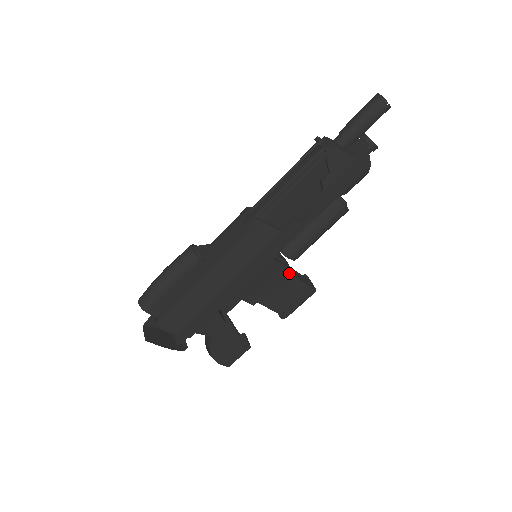
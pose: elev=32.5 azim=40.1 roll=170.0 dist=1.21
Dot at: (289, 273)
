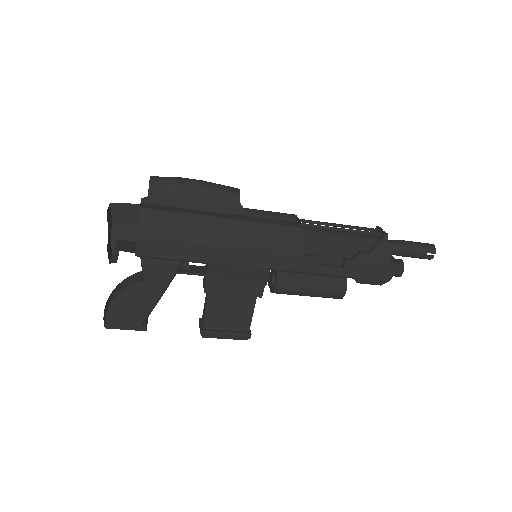
Dot at: (256, 298)
